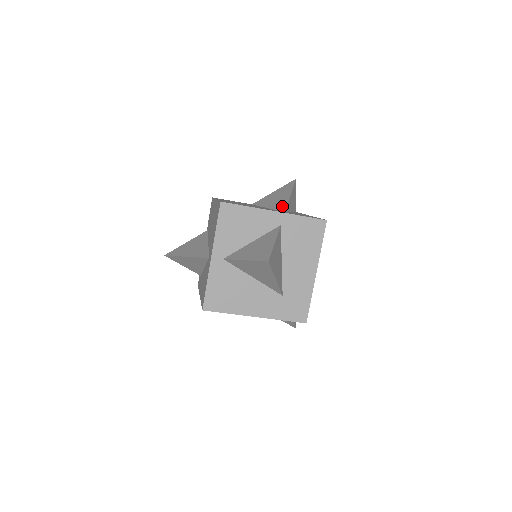
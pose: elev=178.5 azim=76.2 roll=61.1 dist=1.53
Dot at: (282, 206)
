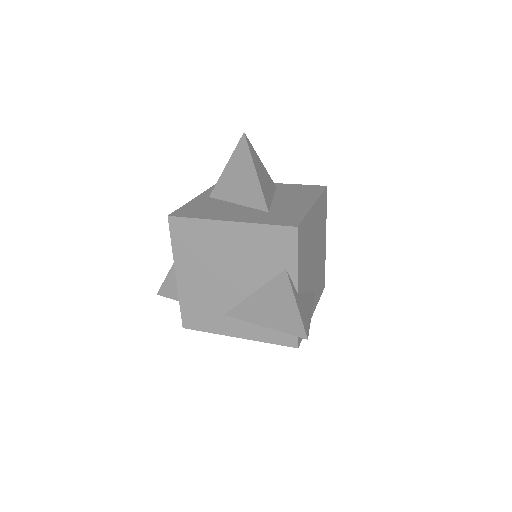
Dot at: occluded
